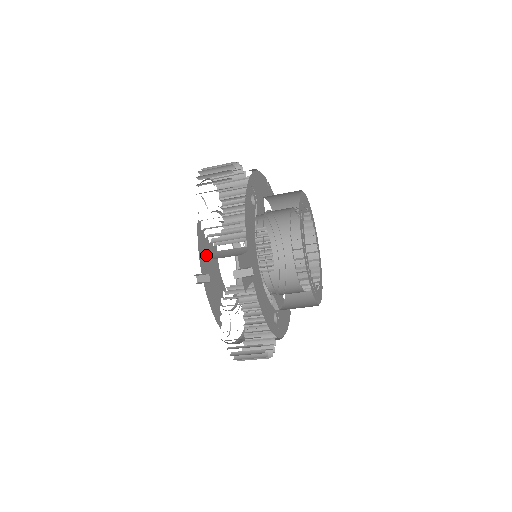
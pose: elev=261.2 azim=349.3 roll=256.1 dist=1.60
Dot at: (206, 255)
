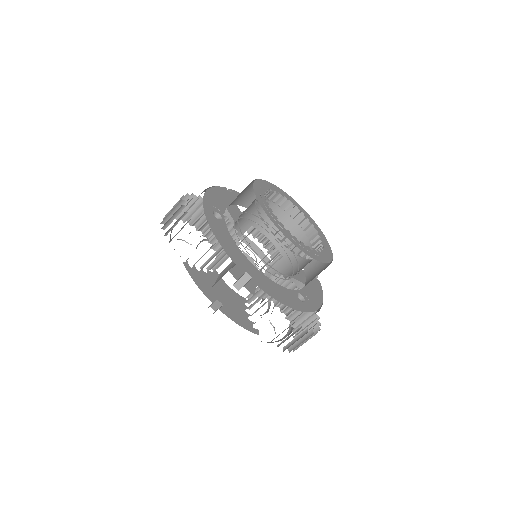
Dot at: (208, 285)
